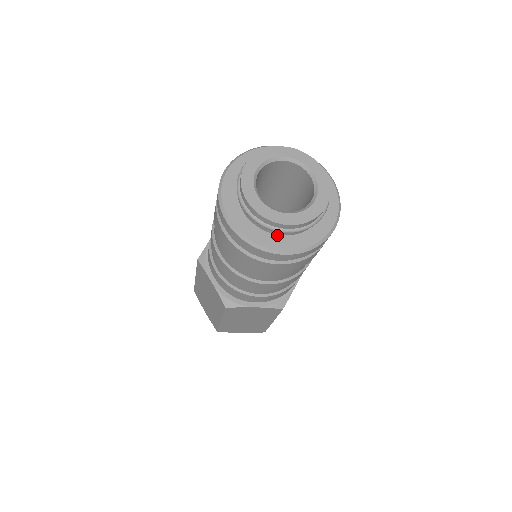
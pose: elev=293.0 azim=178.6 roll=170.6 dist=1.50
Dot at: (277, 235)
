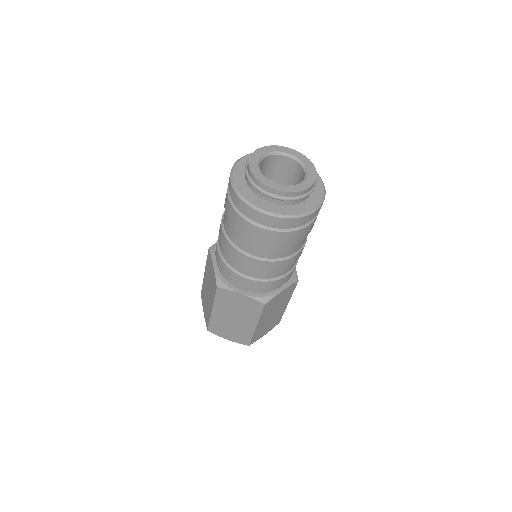
Dot at: (300, 203)
